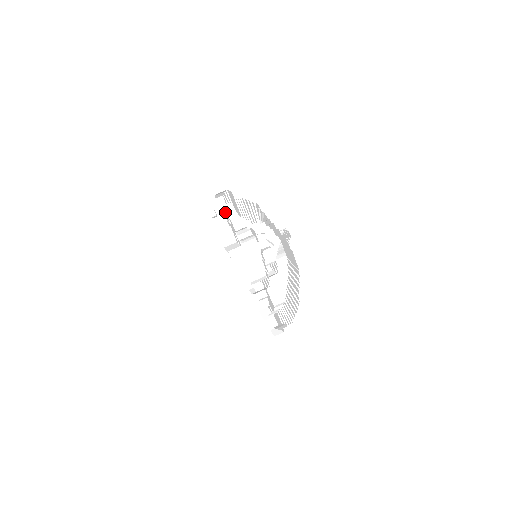
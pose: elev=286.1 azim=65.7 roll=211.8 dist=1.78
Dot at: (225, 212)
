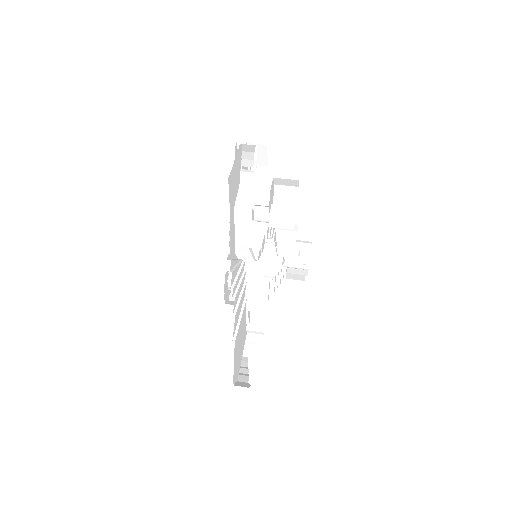
Dot at: occluded
